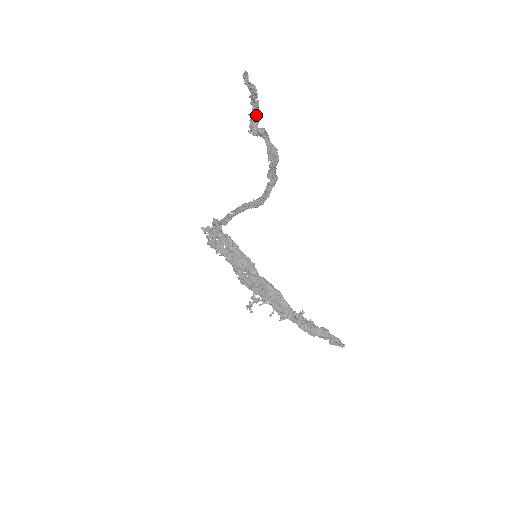
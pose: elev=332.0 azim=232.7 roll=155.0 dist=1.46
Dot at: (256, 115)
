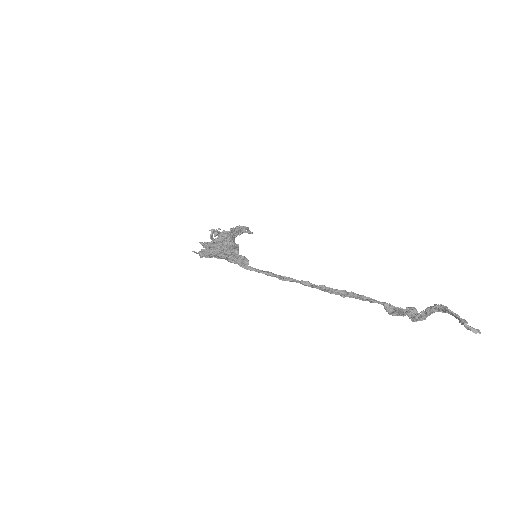
Dot at: occluded
